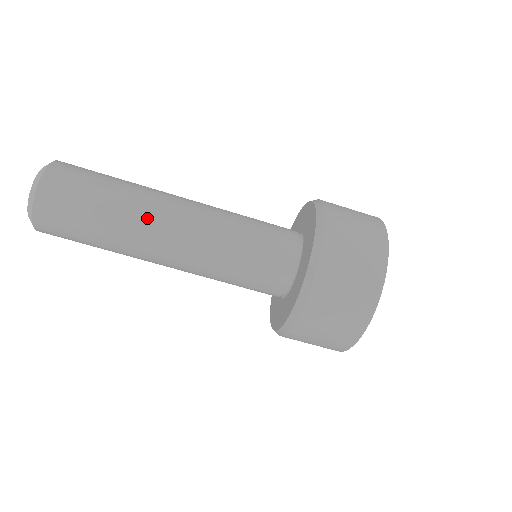
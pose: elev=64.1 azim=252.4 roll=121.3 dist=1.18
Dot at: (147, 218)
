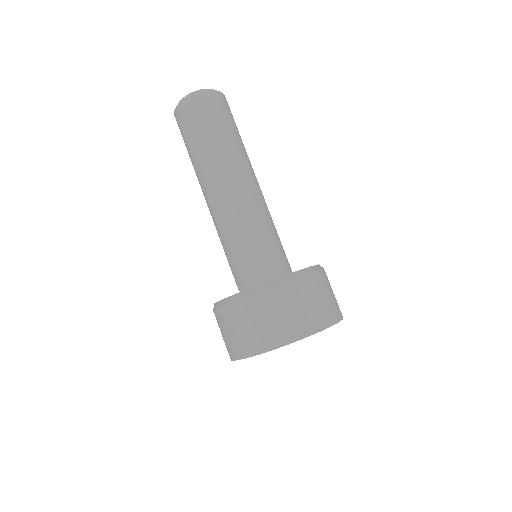
Dot at: occluded
